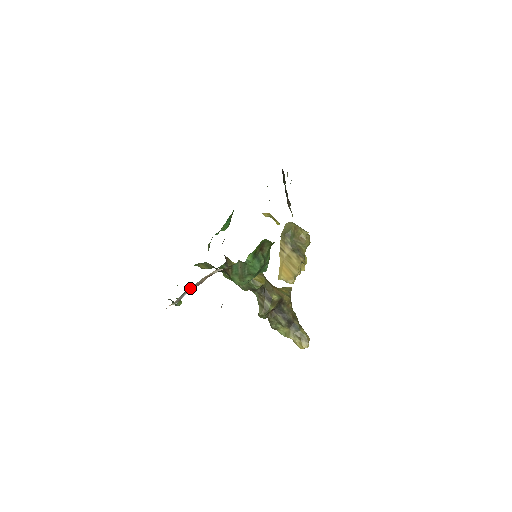
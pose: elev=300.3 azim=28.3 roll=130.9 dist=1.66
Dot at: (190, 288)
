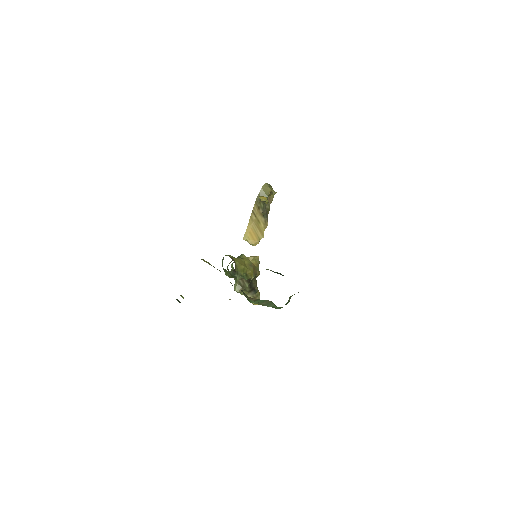
Dot at: occluded
